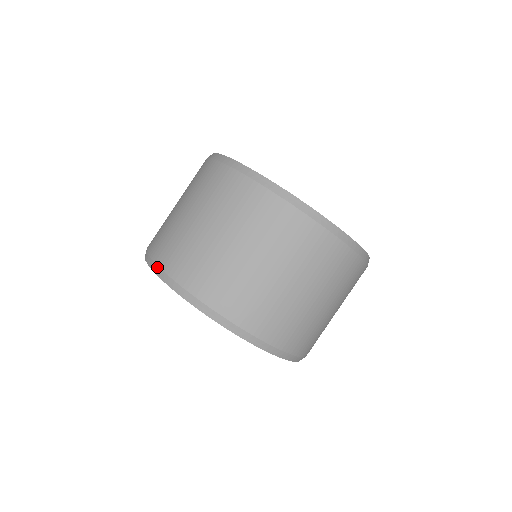
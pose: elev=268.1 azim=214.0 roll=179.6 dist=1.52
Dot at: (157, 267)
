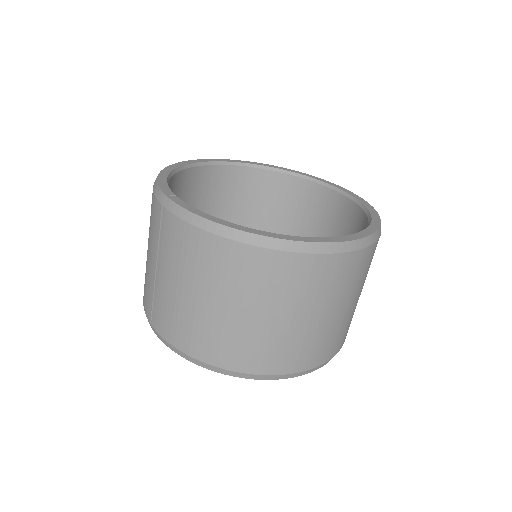
Dot at: (218, 369)
